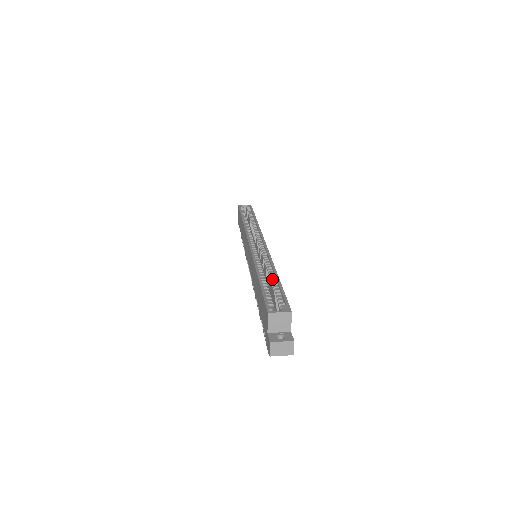
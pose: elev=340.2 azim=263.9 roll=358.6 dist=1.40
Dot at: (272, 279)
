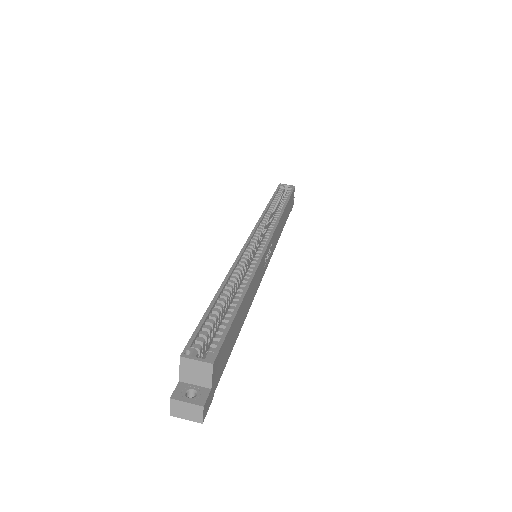
Dot at: (235, 299)
